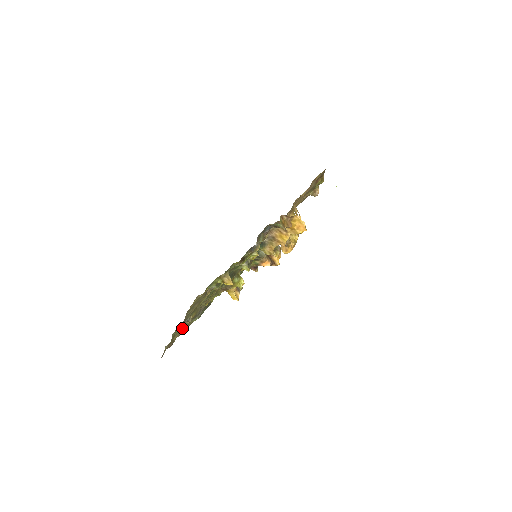
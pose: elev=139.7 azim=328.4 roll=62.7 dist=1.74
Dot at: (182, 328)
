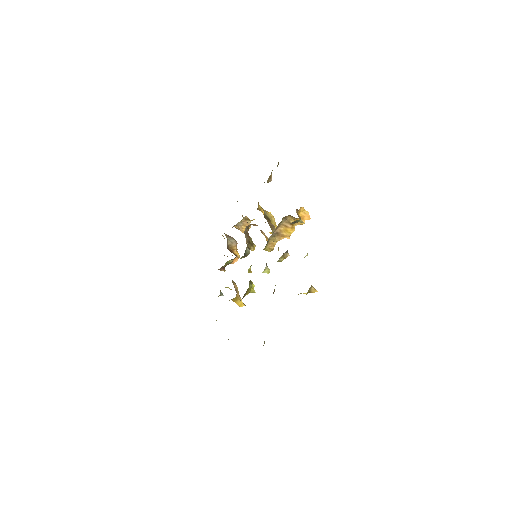
Dot at: occluded
